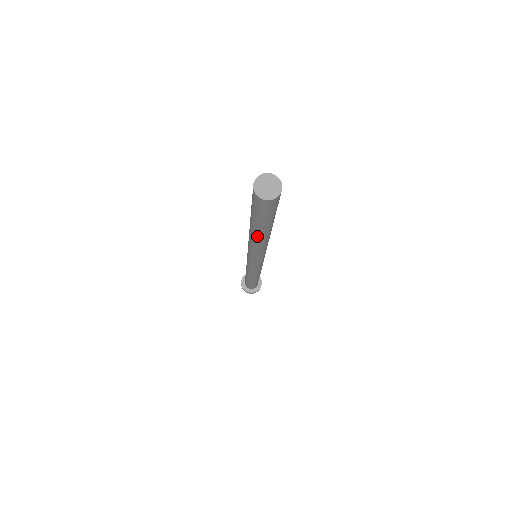
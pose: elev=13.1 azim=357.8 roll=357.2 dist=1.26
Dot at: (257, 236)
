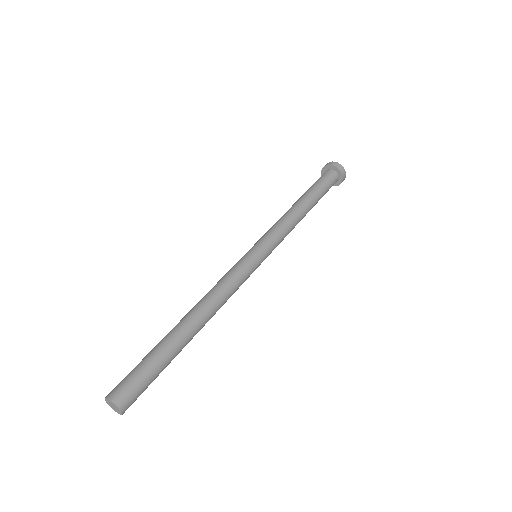
Dot at: occluded
